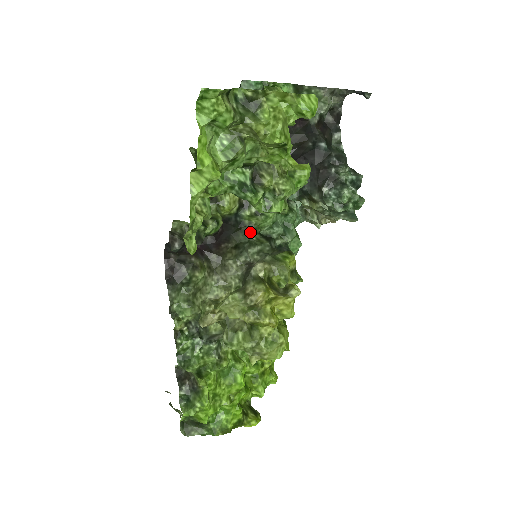
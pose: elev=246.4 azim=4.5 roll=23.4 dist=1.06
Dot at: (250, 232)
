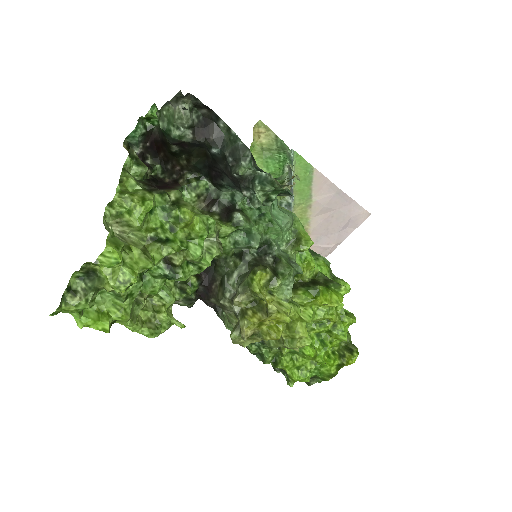
Dot at: (223, 264)
